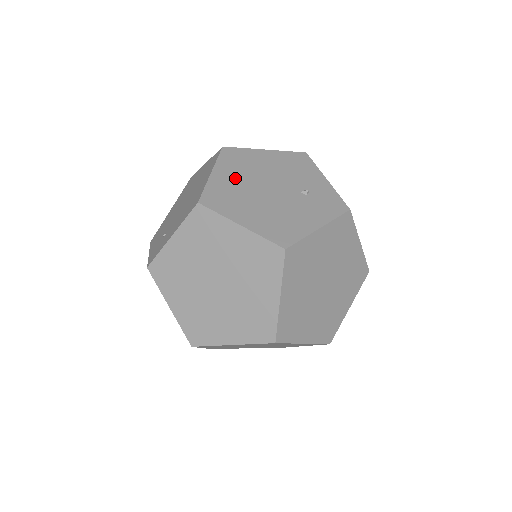
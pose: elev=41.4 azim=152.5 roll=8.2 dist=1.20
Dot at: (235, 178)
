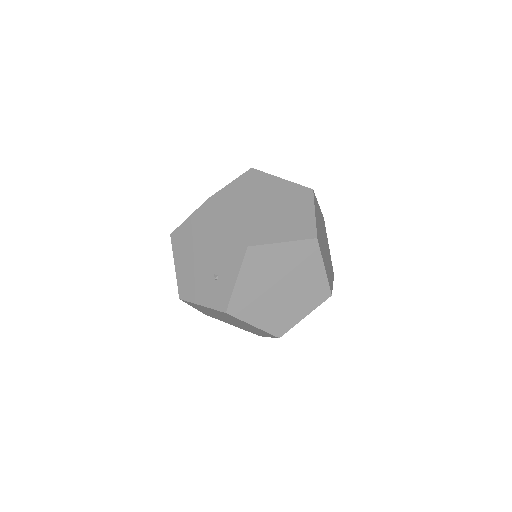
Dot at: (195, 232)
